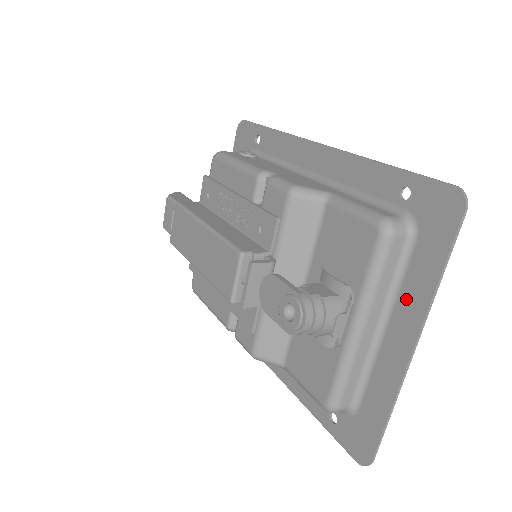
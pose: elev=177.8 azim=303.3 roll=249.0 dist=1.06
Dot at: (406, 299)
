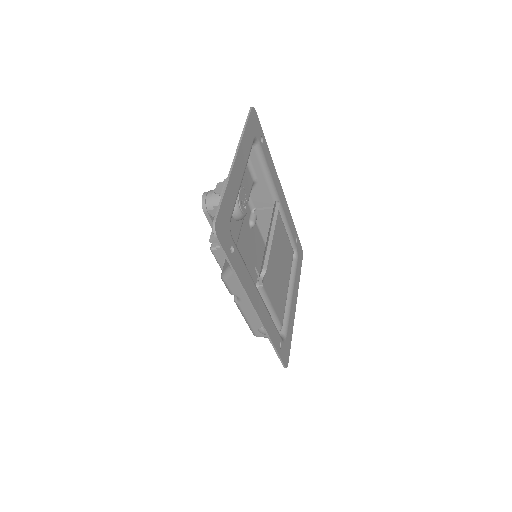
Dot at: (244, 154)
